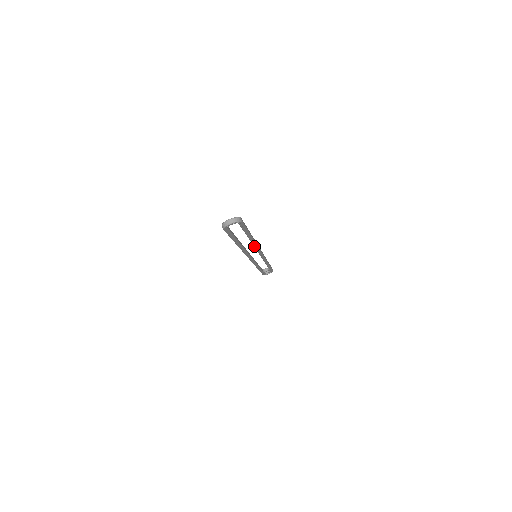
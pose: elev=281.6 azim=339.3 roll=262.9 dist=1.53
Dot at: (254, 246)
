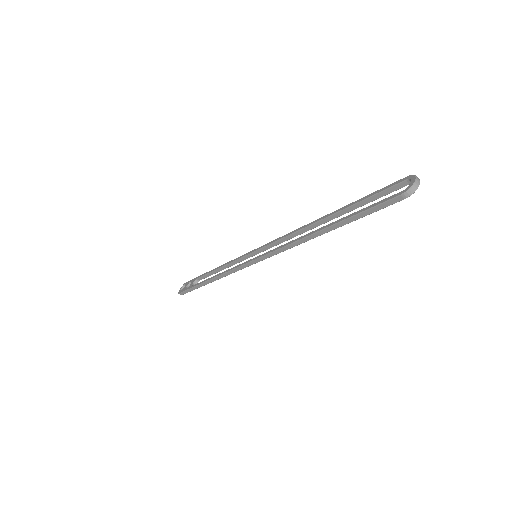
Dot at: occluded
